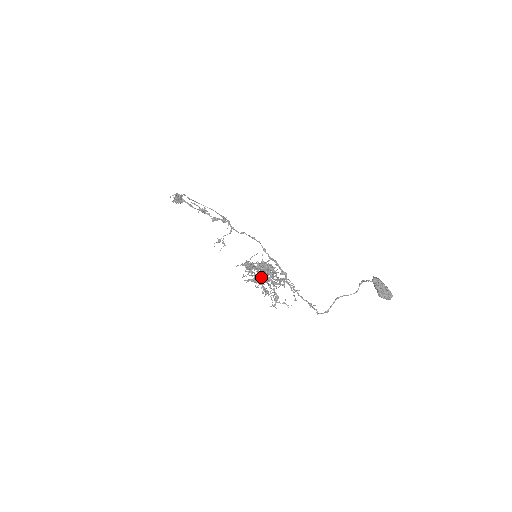
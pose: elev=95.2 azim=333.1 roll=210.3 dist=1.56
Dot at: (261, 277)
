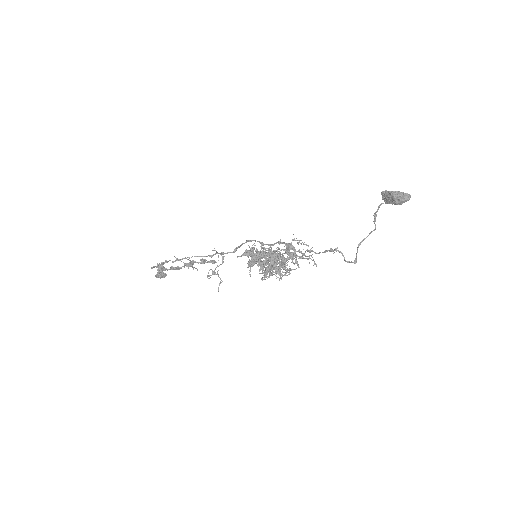
Dot at: (267, 254)
